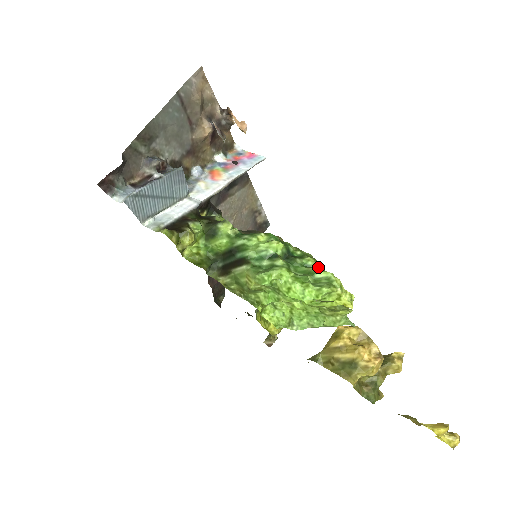
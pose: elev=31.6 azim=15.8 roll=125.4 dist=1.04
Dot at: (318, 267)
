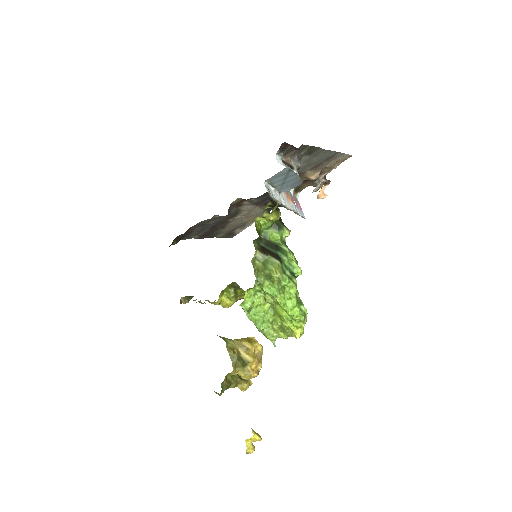
Dot at: occluded
